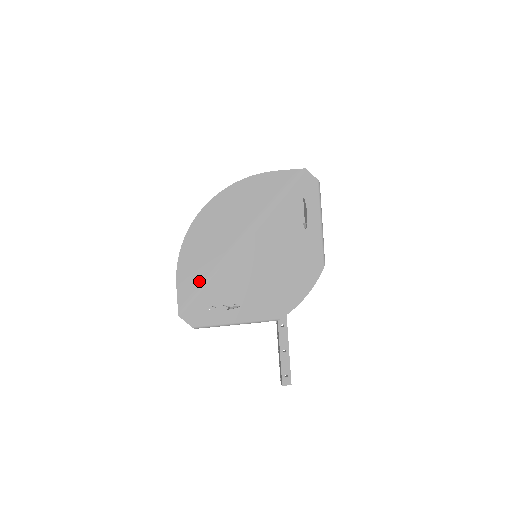
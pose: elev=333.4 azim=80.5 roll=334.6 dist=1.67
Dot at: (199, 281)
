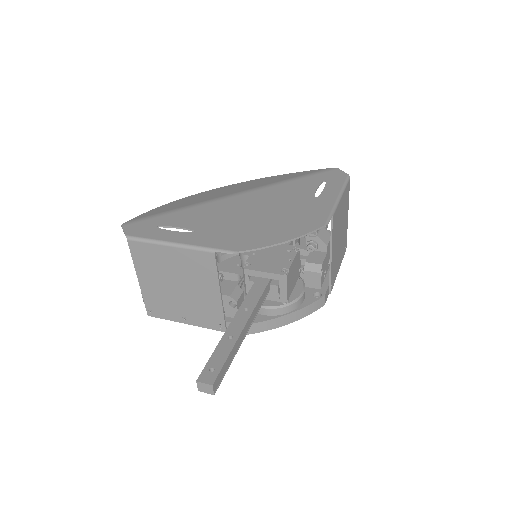
Dot at: (168, 210)
